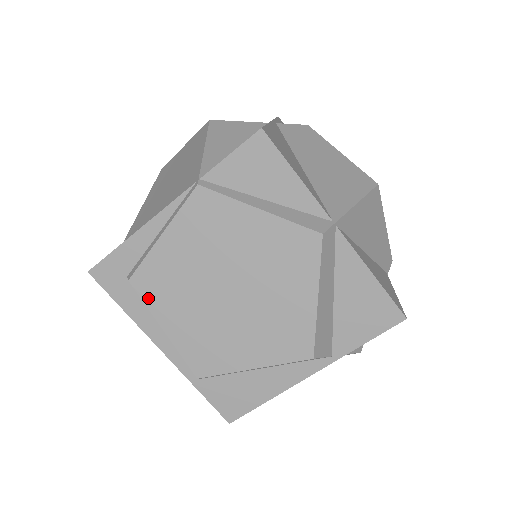
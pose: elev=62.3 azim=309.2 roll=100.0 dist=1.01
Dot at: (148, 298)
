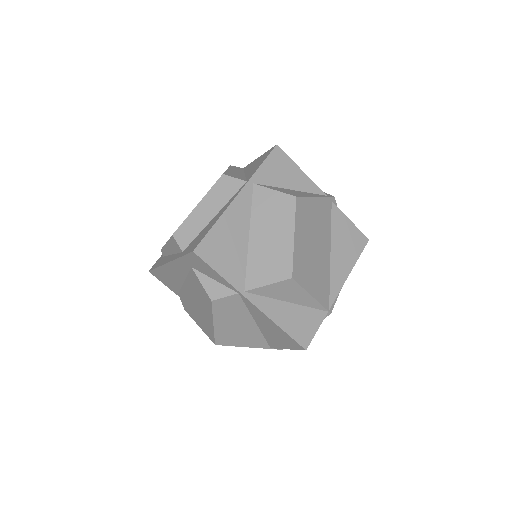
Dot at: occluded
